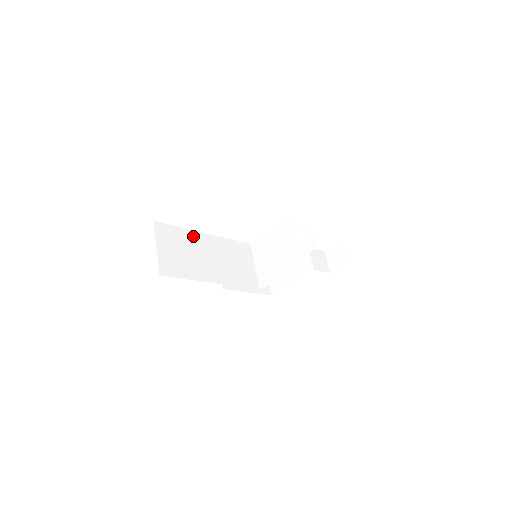
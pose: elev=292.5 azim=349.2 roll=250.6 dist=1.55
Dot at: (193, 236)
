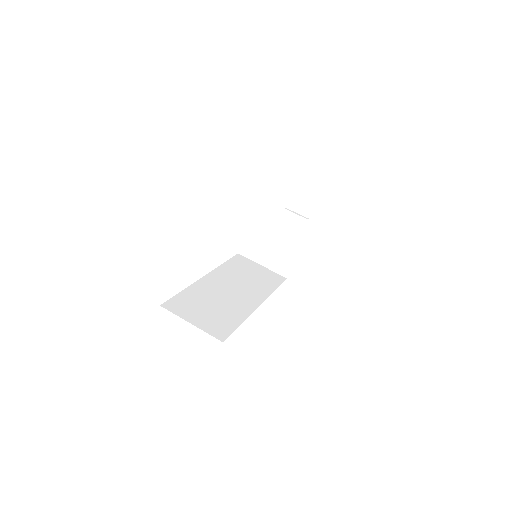
Dot at: (200, 287)
